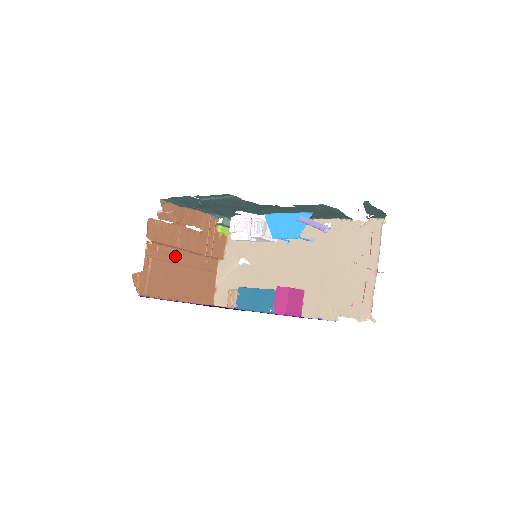
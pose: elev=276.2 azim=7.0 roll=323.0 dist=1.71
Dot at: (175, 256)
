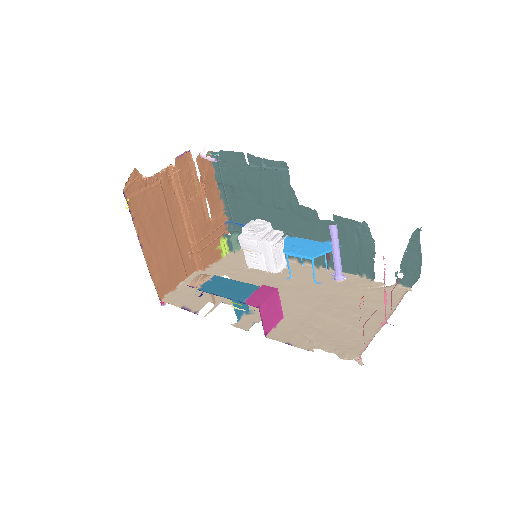
Dot at: (175, 211)
